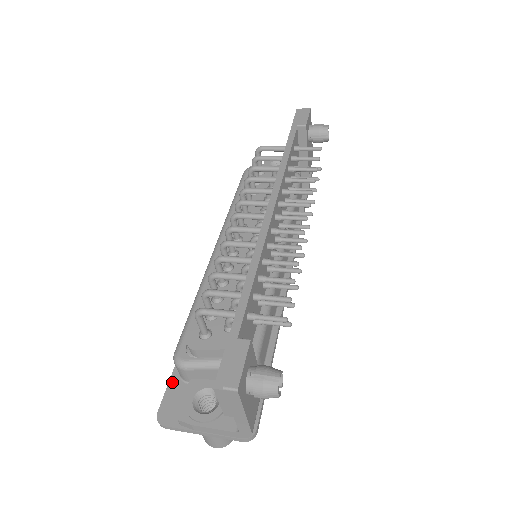
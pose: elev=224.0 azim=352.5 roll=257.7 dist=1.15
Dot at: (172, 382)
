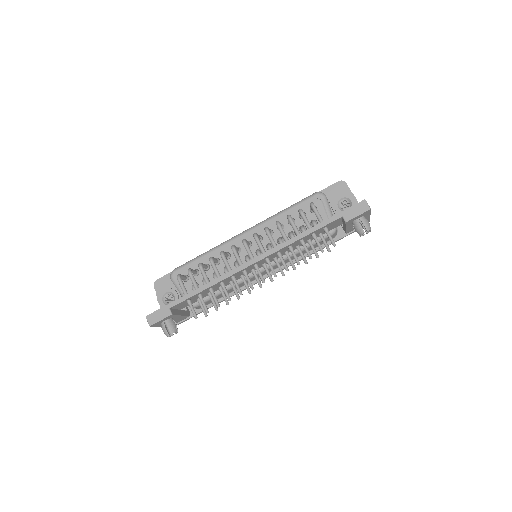
Dot at: occluded
